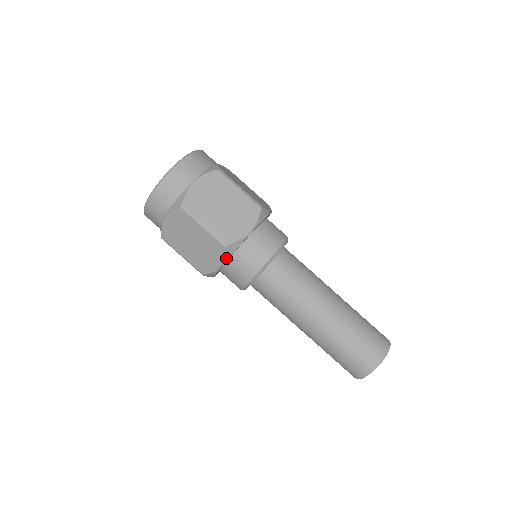
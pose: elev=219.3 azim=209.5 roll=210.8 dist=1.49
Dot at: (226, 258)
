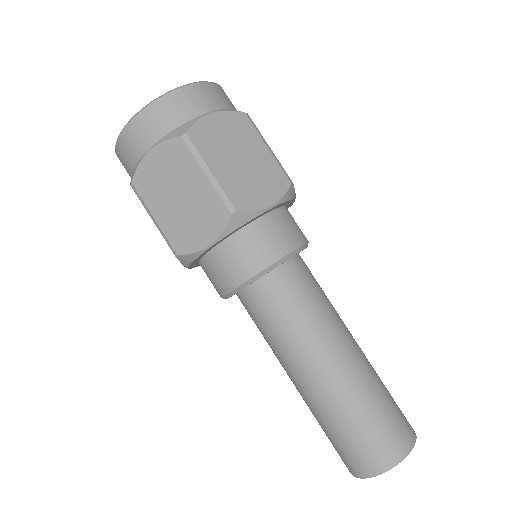
Dot at: (225, 233)
